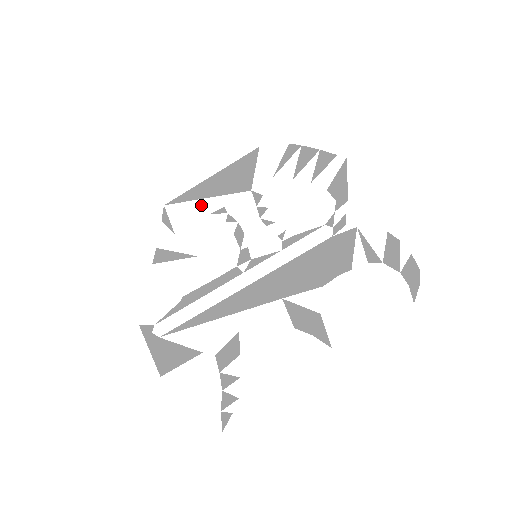
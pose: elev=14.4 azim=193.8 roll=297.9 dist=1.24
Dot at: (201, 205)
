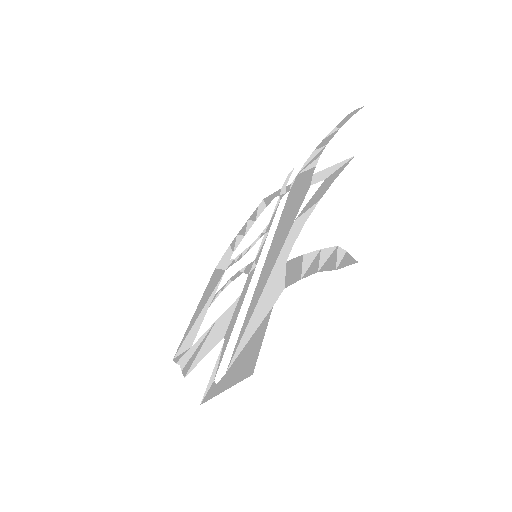
Dot at: (199, 318)
